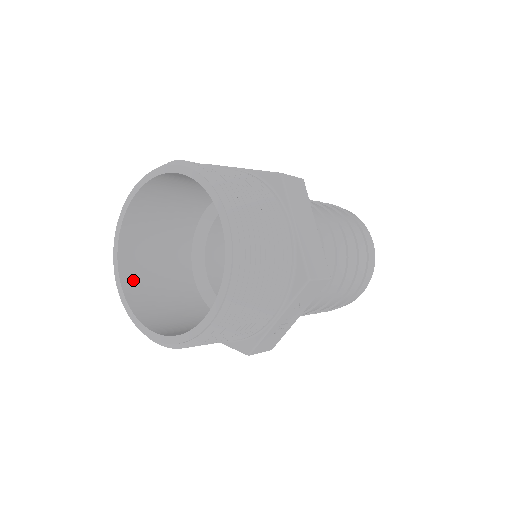
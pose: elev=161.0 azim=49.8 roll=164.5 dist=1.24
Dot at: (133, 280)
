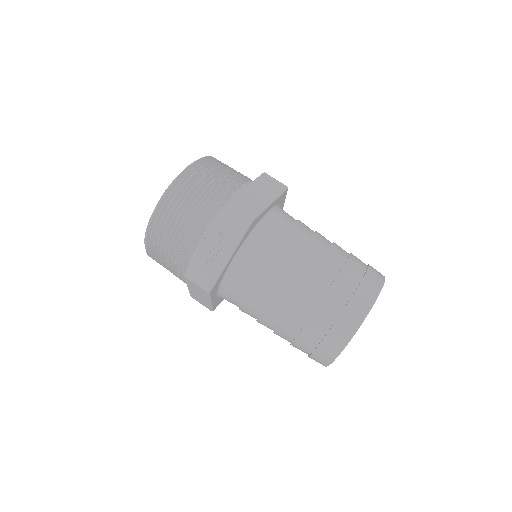
Dot at: occluded
